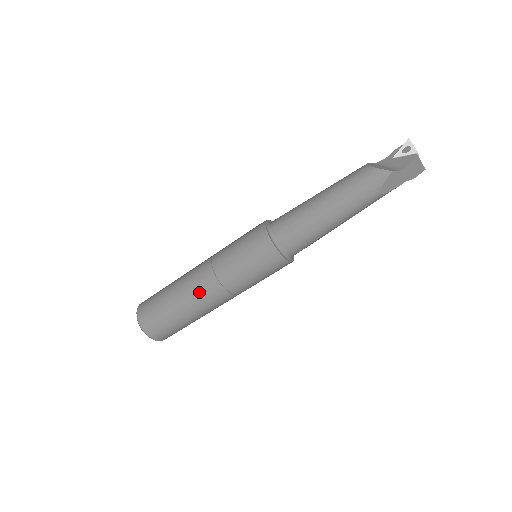
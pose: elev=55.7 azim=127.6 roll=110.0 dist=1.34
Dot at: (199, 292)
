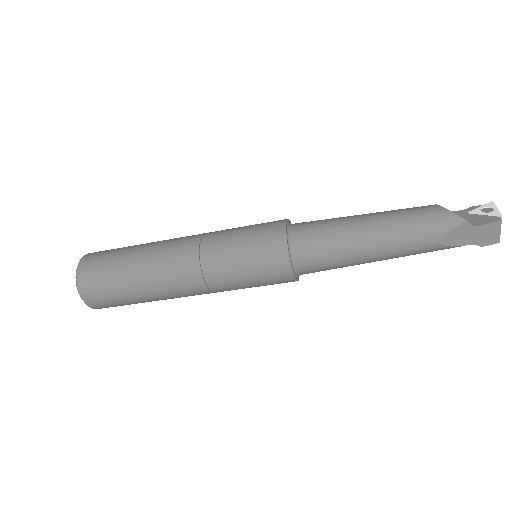
Dot at: (169, 264)
